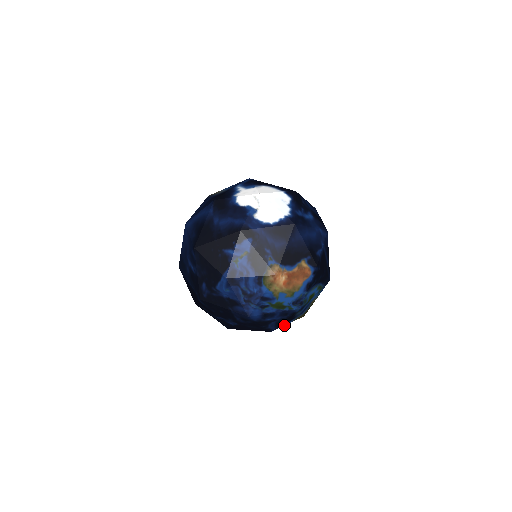
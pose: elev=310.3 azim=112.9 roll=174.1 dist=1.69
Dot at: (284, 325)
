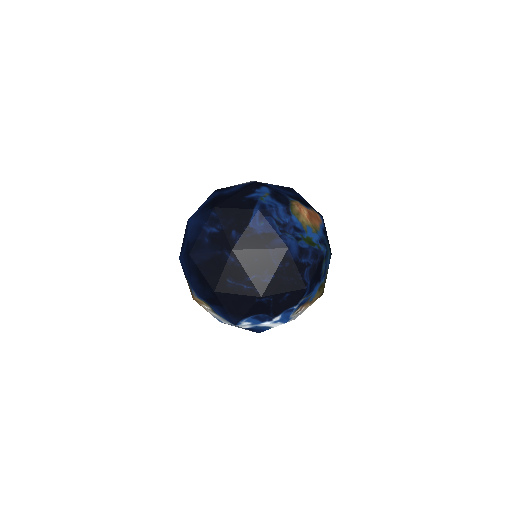
Dot at: (313, 290)
